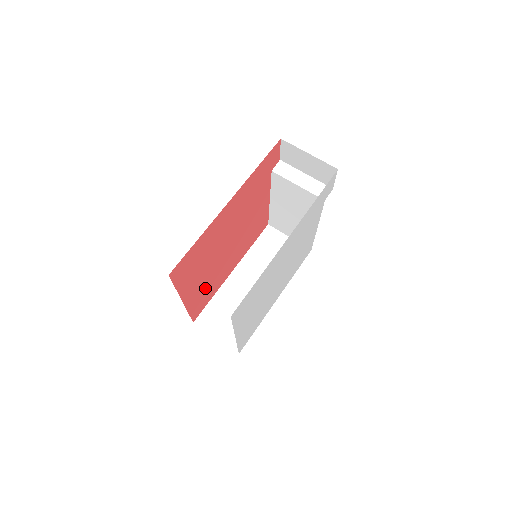
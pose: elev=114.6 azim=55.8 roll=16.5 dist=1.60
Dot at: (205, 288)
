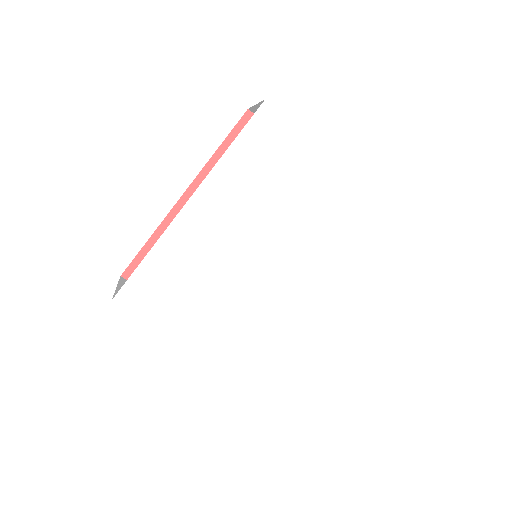
Dot at: occluded
